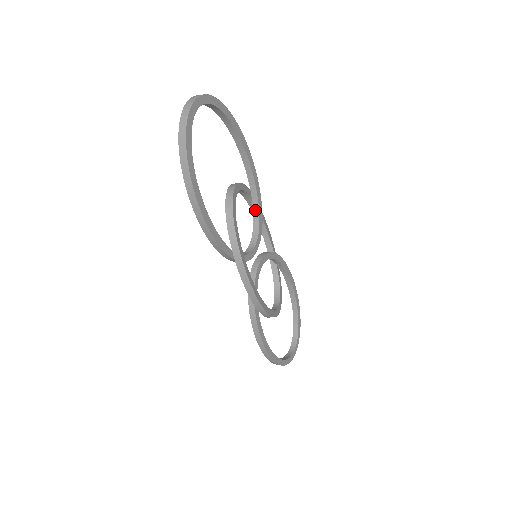
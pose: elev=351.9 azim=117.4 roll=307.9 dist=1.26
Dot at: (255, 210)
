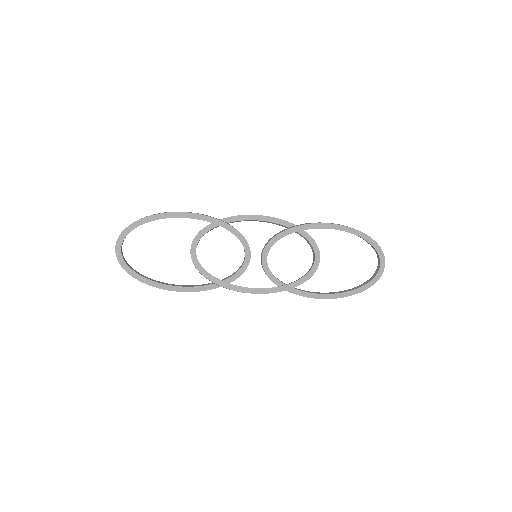
Dot at: occluded
